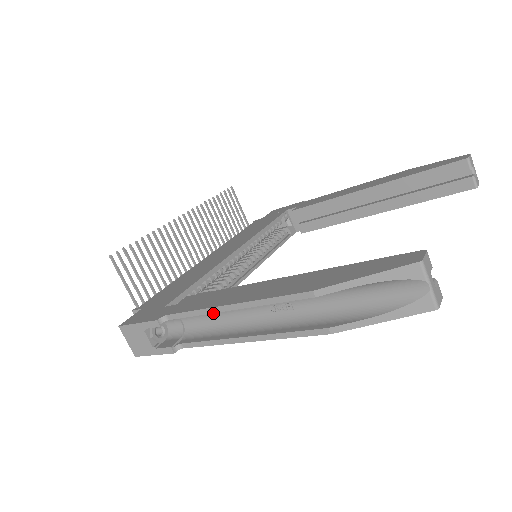
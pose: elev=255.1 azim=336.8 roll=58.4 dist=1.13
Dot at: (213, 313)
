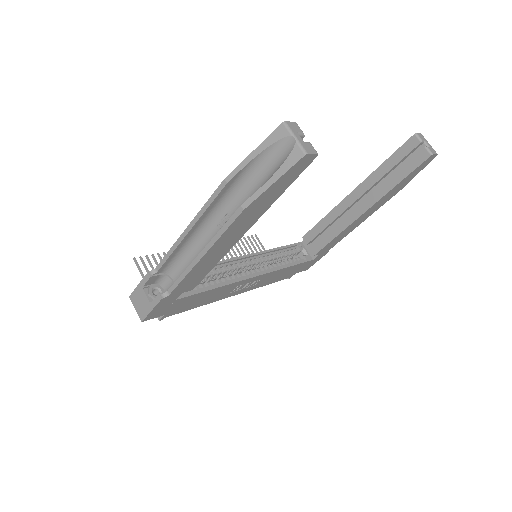
Dot at: (188, 257)
